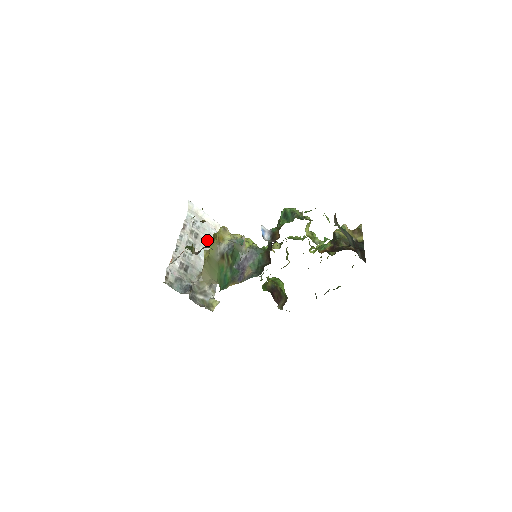
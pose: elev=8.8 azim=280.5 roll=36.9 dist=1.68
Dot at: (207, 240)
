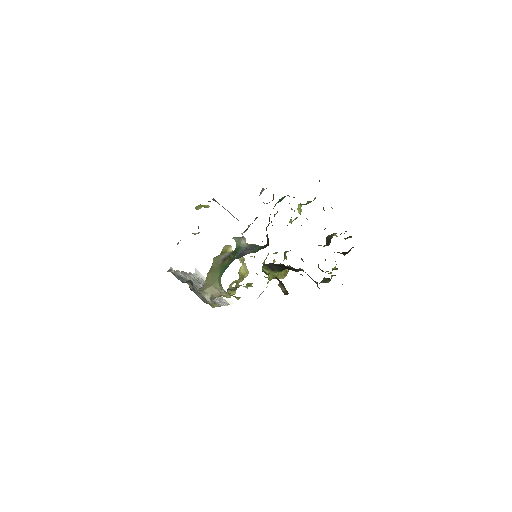
Dot at: occluded
